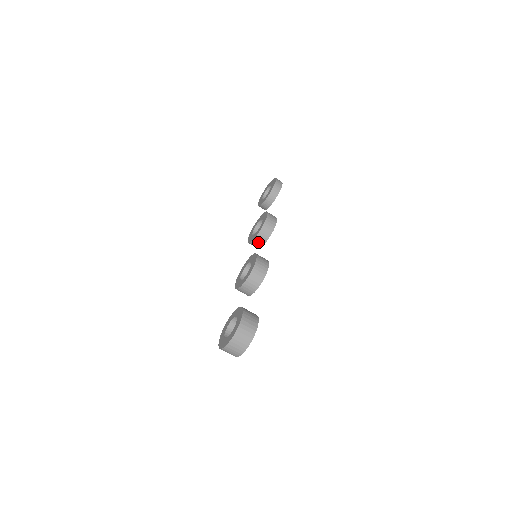
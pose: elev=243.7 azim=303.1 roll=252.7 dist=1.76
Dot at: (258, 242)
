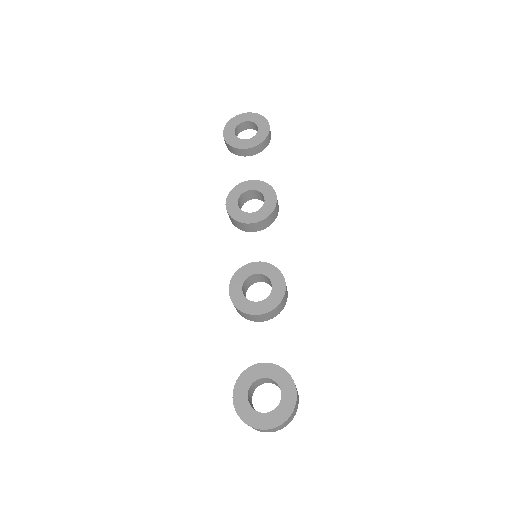
Dot at: (251, 227)
